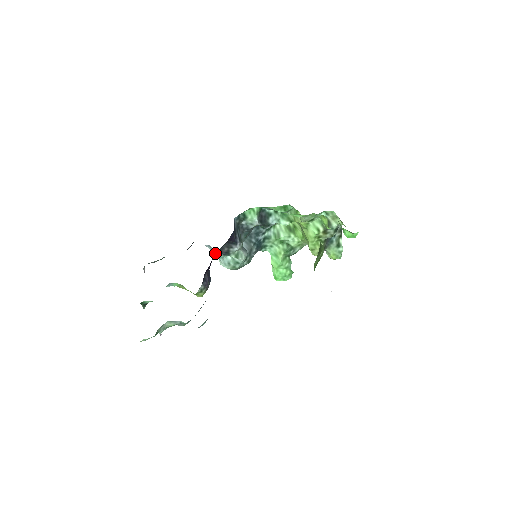
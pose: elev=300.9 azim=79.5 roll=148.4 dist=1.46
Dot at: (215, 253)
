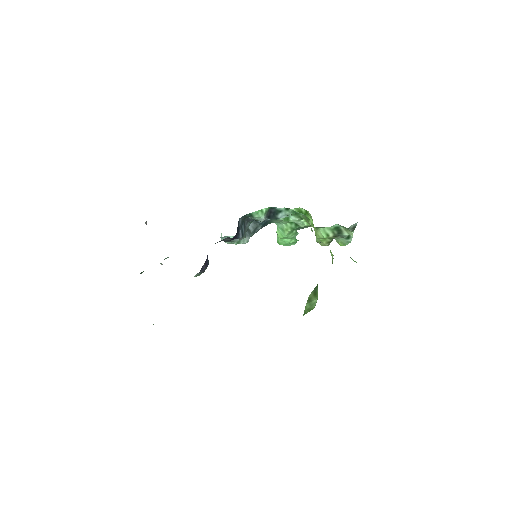
Dot at: occluded
